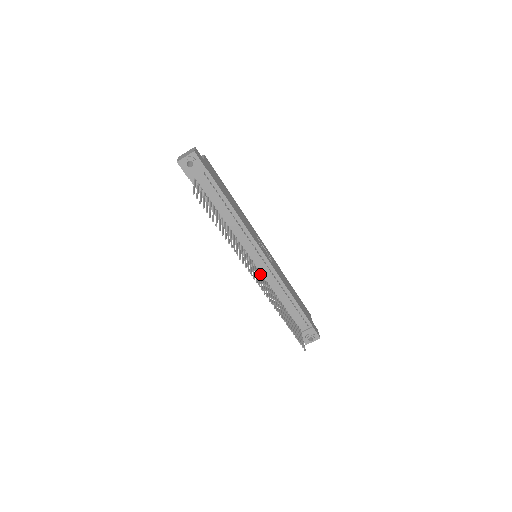
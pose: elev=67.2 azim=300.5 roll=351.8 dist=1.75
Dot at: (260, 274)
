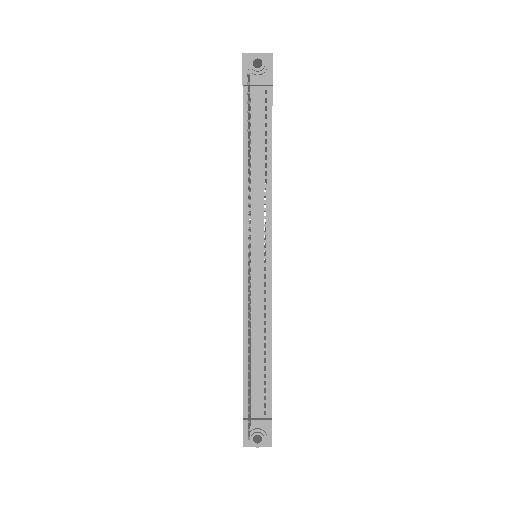
Dot at: (250, 277)
